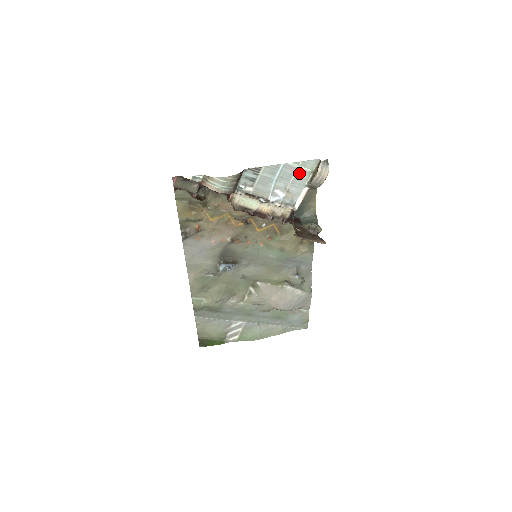
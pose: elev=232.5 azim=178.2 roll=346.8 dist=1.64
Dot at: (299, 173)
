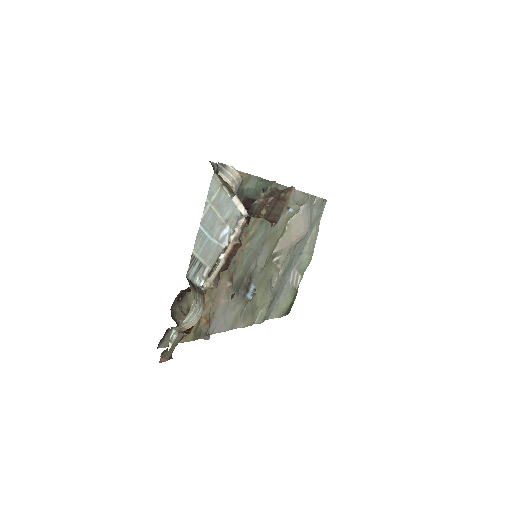
Dot at: (216, 204)
